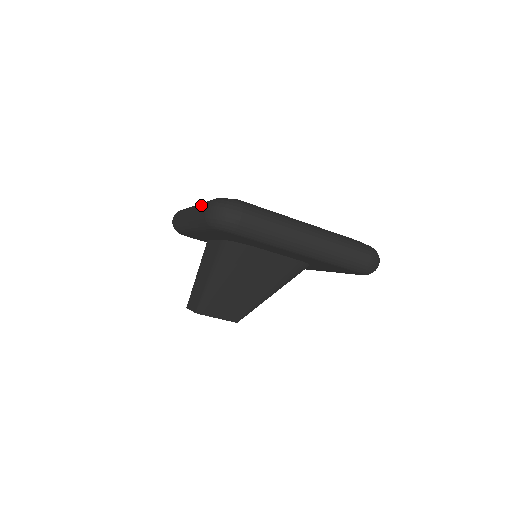
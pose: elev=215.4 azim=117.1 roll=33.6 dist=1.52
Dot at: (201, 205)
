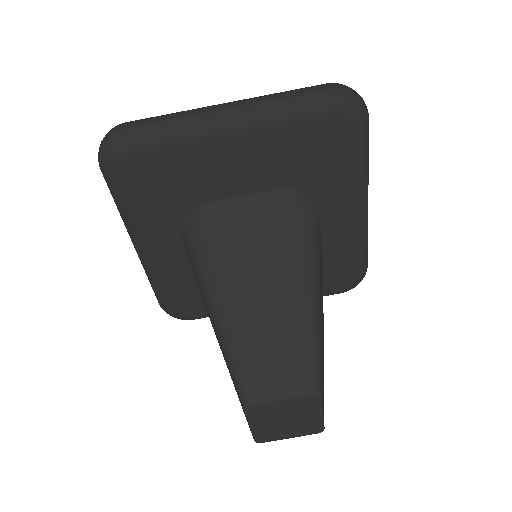
Dot at: occluded
